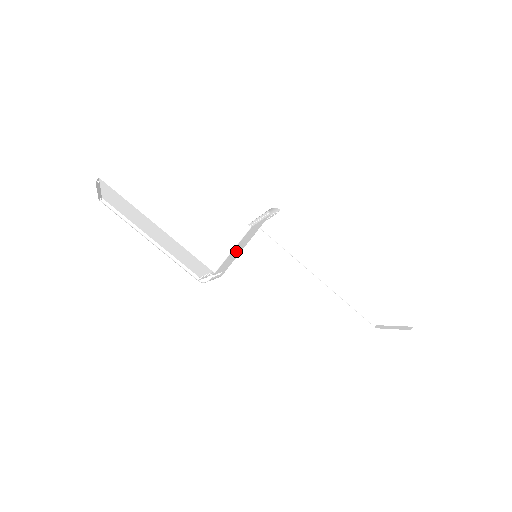
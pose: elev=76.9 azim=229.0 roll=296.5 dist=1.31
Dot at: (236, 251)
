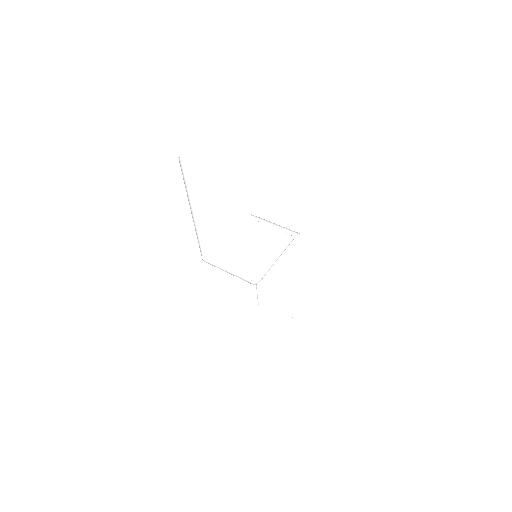
Dot at: occluded
